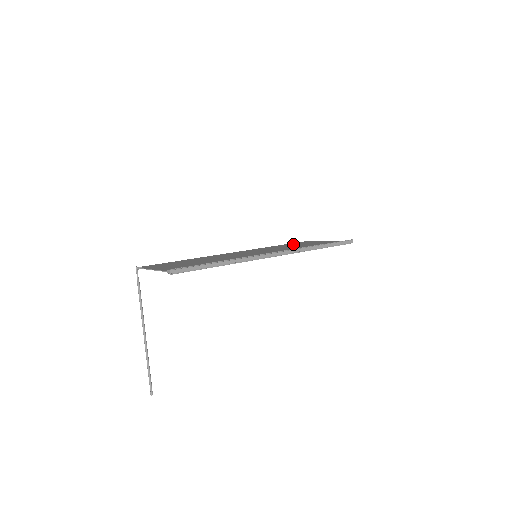
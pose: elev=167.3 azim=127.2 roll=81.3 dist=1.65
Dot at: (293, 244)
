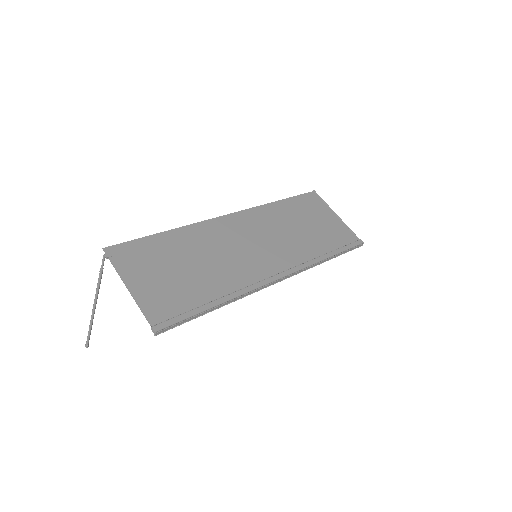
Dot at: (299, 209)
